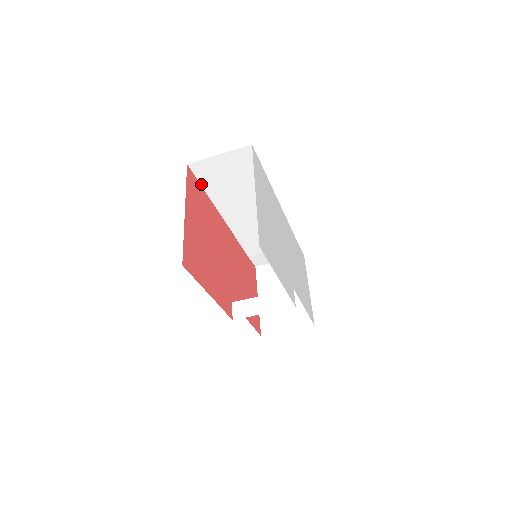
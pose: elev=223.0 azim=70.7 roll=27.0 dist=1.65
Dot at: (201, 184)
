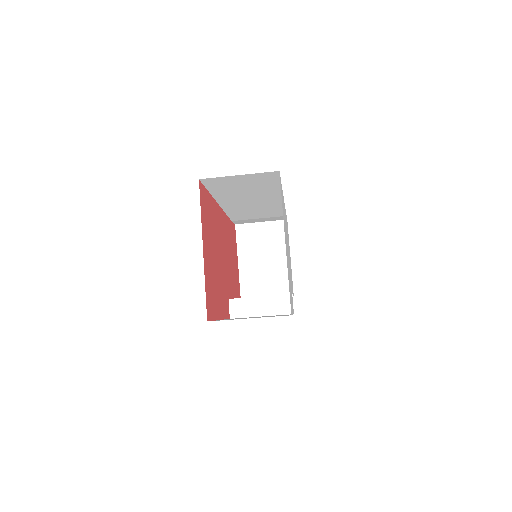
Dot at: (207, 189)
